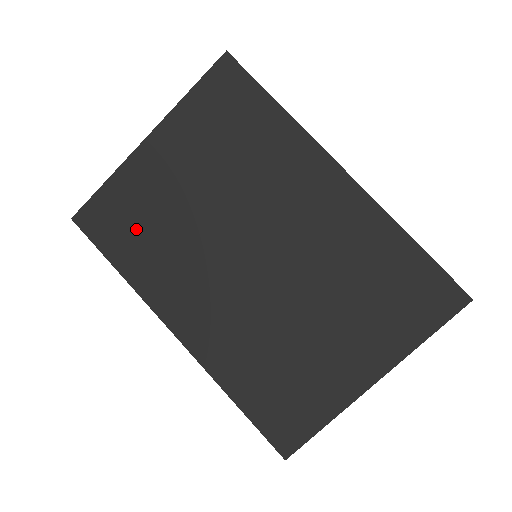
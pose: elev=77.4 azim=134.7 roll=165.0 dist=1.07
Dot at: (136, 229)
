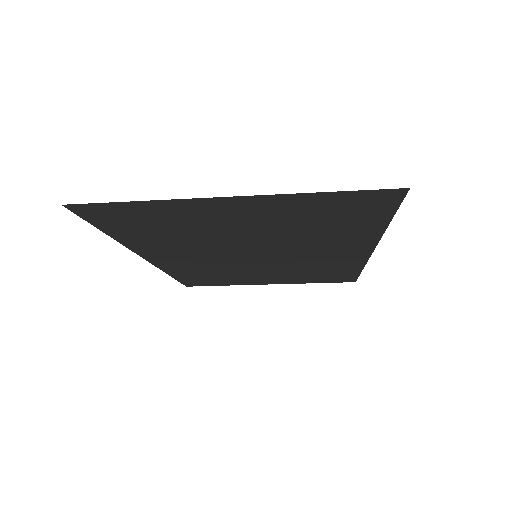
Dot at: (153, 228)
